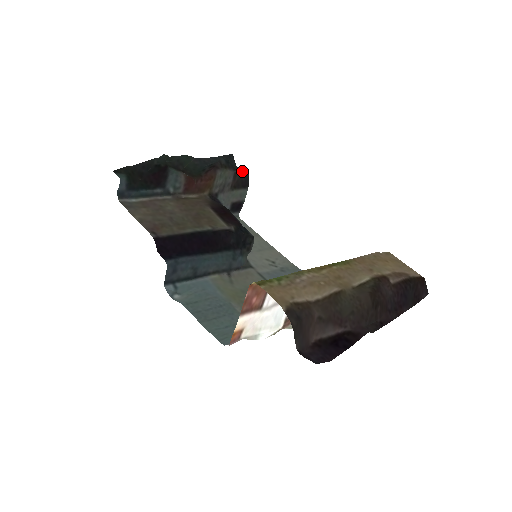
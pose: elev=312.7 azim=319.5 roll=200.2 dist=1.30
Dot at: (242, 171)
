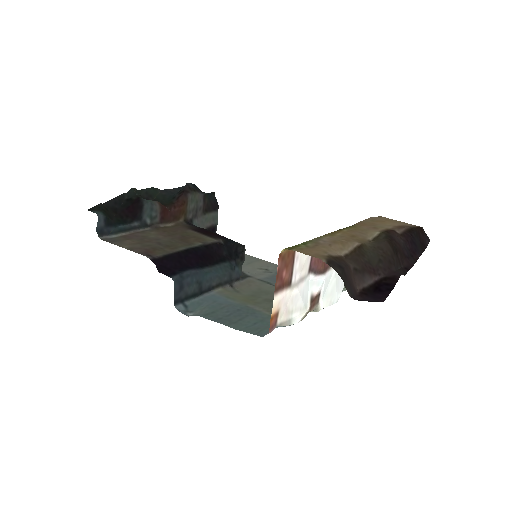
Dot at: (209, 194)
